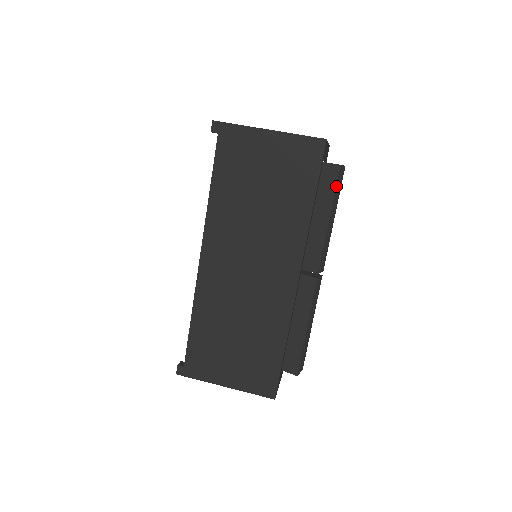
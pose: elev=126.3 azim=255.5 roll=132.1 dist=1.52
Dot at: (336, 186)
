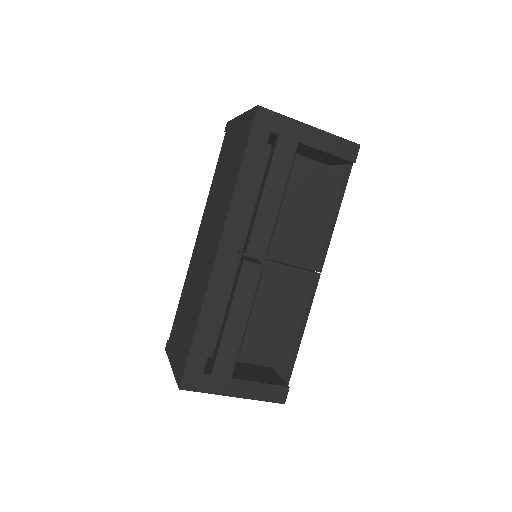
Dot at: (273, 156)
